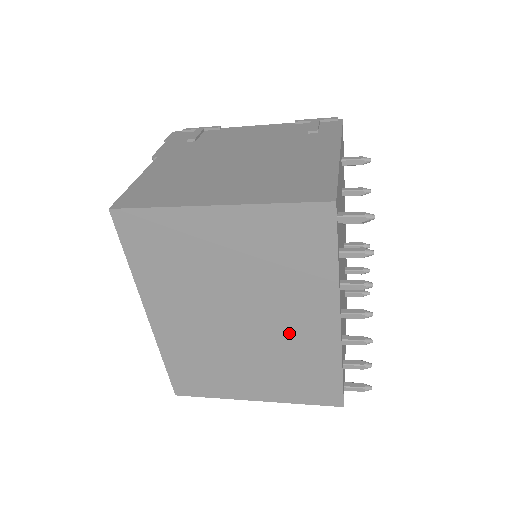
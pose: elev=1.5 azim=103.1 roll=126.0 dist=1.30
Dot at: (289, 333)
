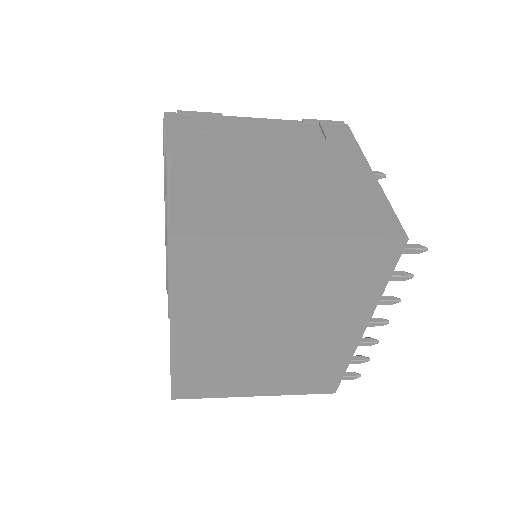
Dot at: (314, 341)
